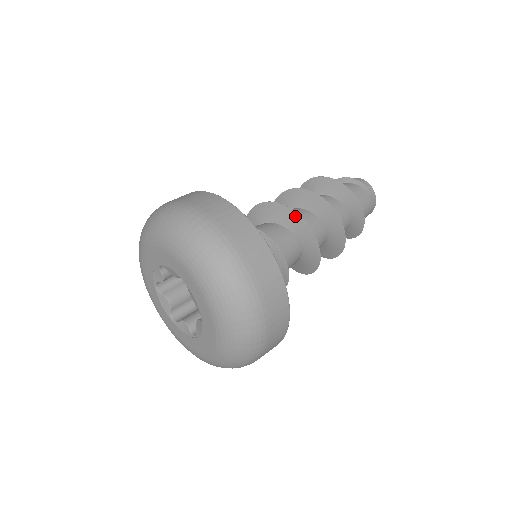
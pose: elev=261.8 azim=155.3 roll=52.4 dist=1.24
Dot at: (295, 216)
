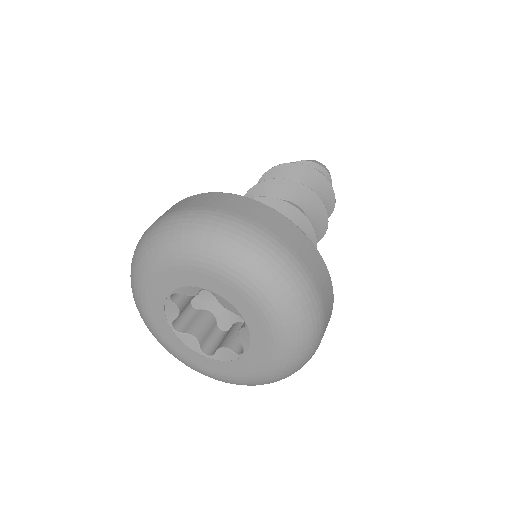
Dot at: (309, 228)
